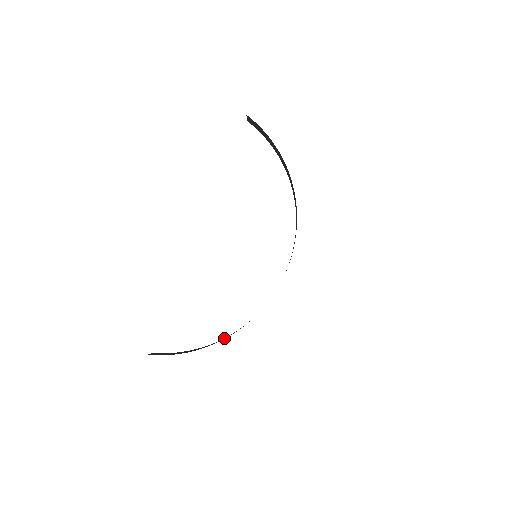
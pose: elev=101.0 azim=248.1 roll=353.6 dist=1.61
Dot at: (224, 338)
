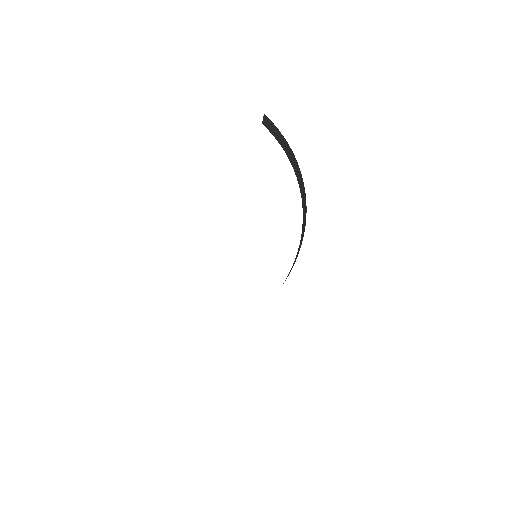
Dot at: occluded
